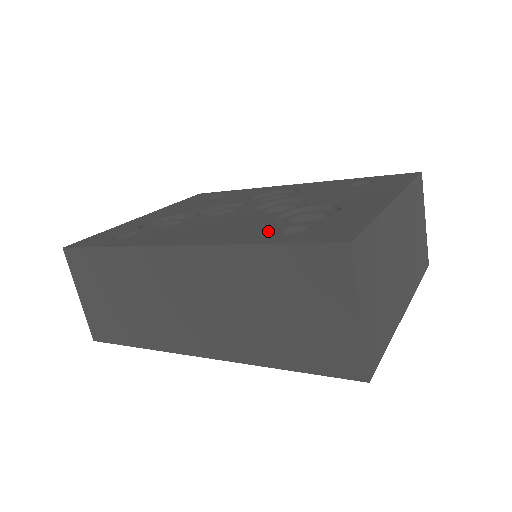
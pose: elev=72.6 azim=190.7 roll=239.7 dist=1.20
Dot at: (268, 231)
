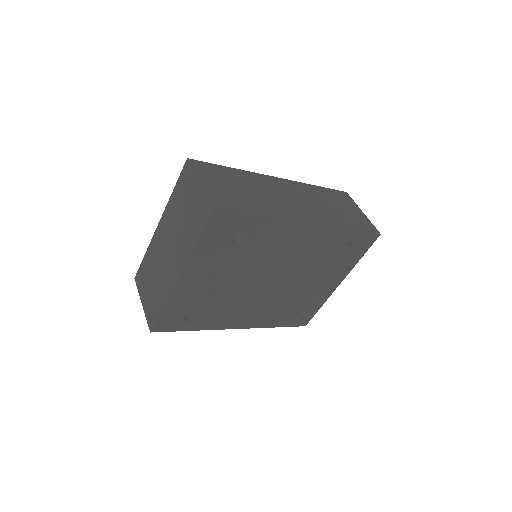
Dot at: occluded
